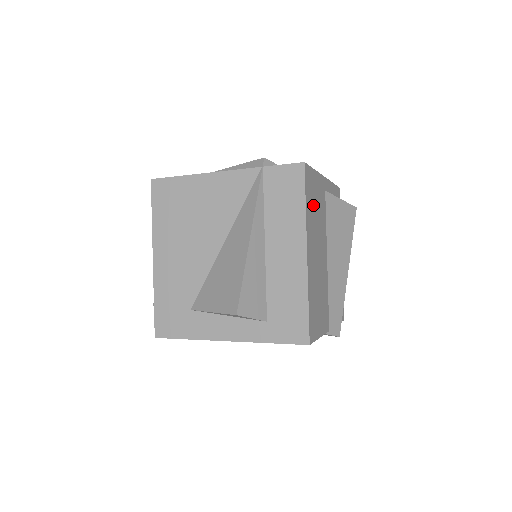
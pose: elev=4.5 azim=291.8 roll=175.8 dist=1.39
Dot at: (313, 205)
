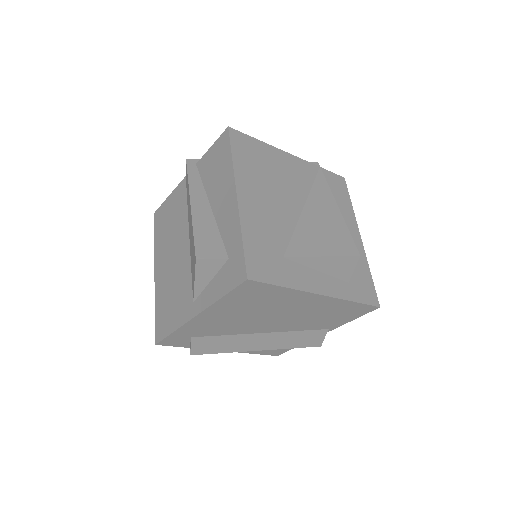
Dot at: occluded
